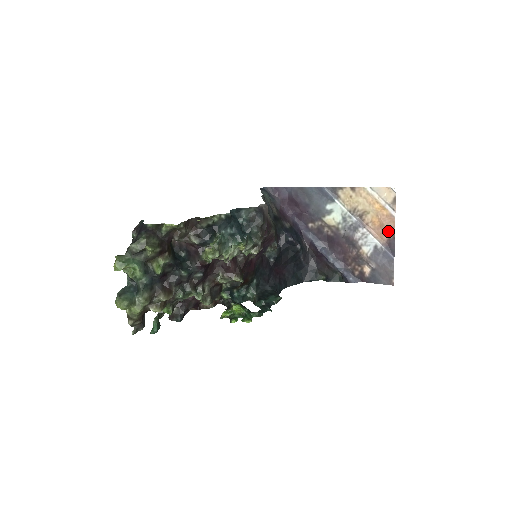
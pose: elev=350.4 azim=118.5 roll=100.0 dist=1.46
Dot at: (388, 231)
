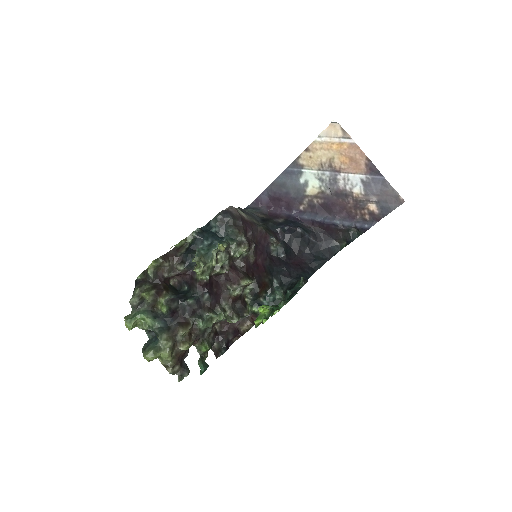
Dot at: (360, 159)
